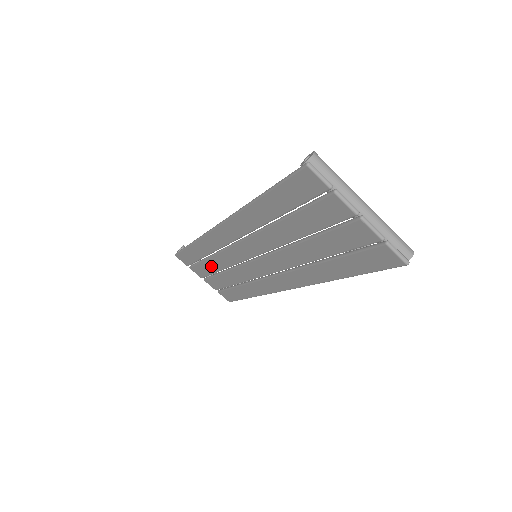
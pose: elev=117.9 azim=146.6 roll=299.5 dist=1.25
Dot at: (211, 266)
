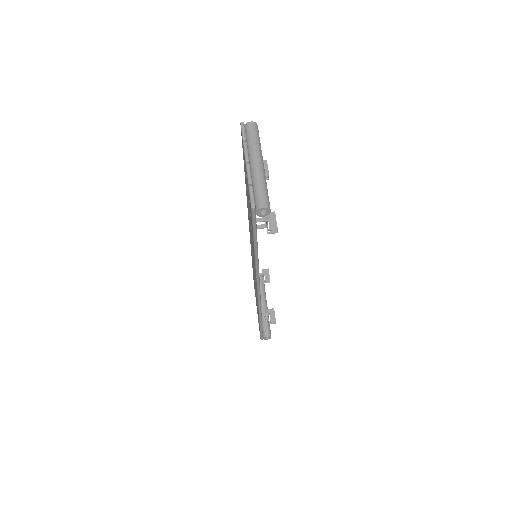
Dot at: occluded
